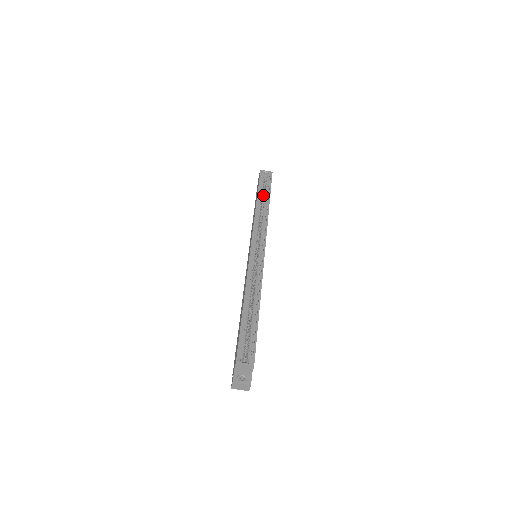
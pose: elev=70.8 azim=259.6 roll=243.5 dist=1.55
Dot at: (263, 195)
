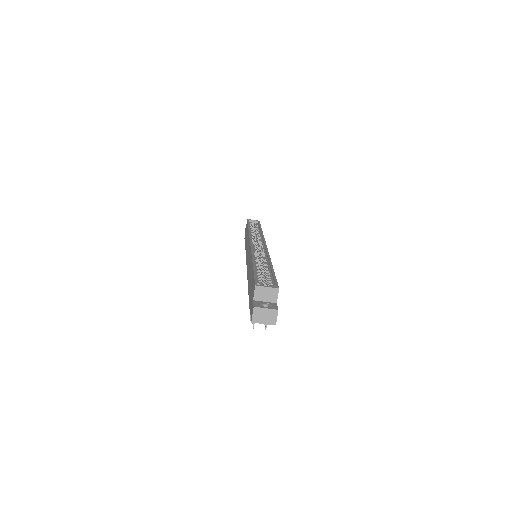
Dot at: occluded
